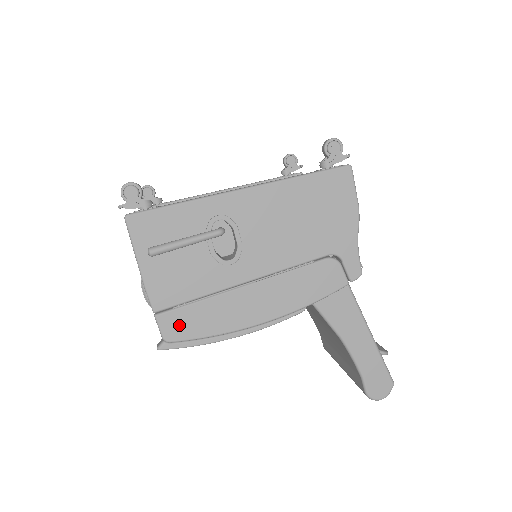
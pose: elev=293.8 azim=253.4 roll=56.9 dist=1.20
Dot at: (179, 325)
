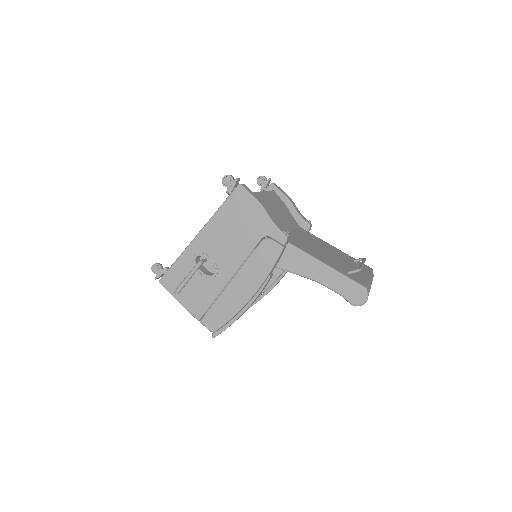
Dot at: (213, 321)
